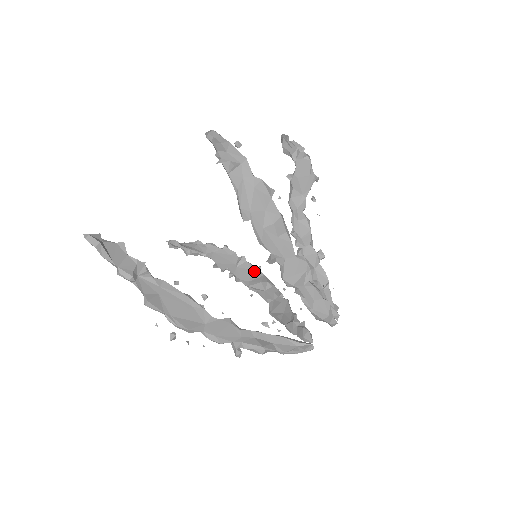
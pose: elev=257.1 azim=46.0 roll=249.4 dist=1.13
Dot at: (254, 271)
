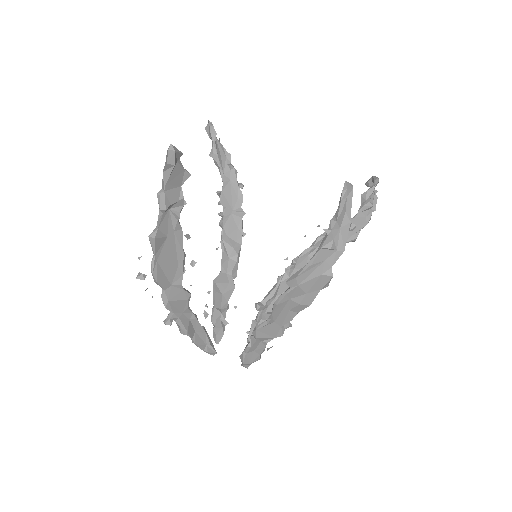
Dot at: (238, 232)
